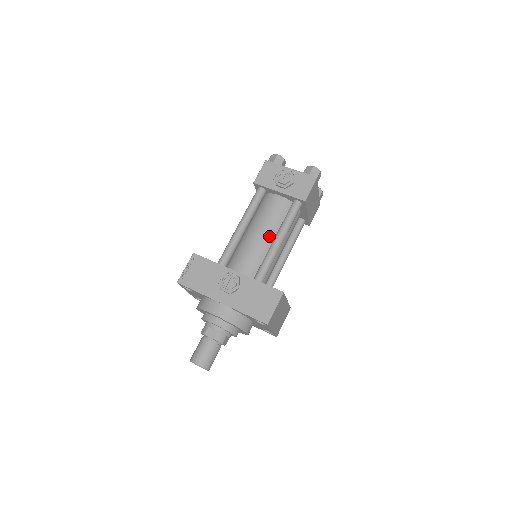
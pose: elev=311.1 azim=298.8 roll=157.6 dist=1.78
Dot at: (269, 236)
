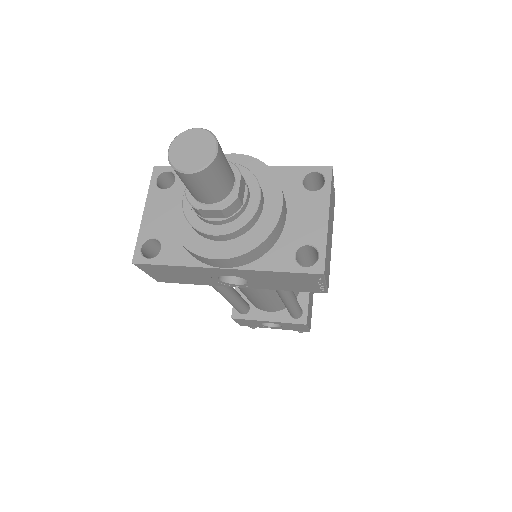
Dot at: occluded
